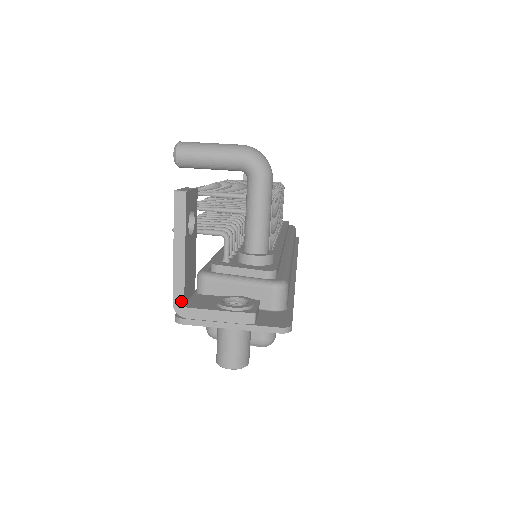
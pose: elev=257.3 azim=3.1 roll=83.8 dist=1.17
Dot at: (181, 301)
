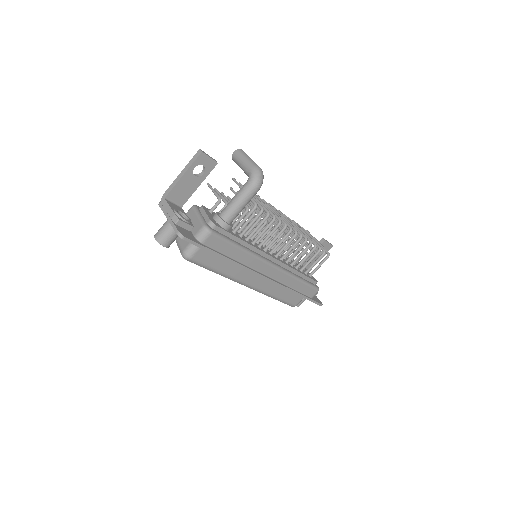
Dot at: (166, 195)
